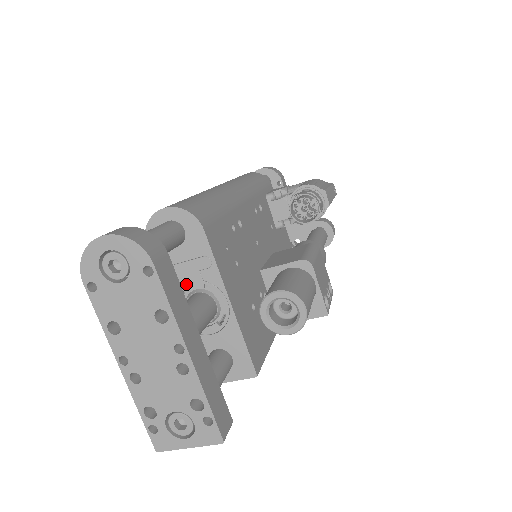
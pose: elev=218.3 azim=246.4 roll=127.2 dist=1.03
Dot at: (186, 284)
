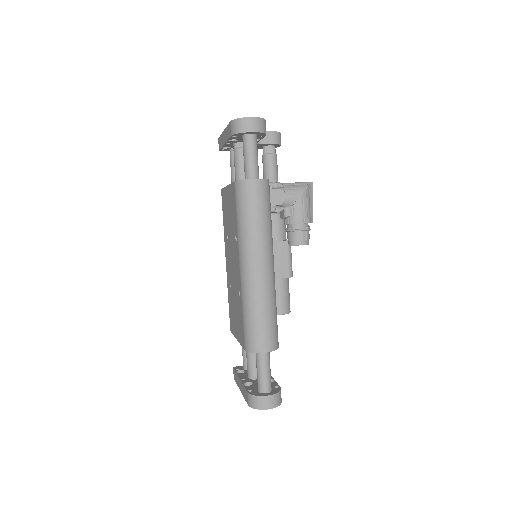
Dot at: occluded
